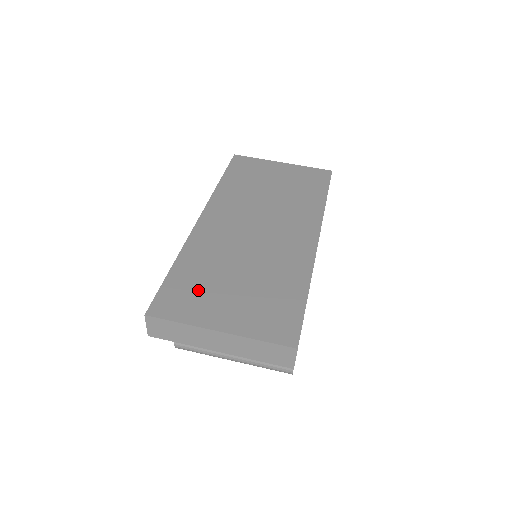
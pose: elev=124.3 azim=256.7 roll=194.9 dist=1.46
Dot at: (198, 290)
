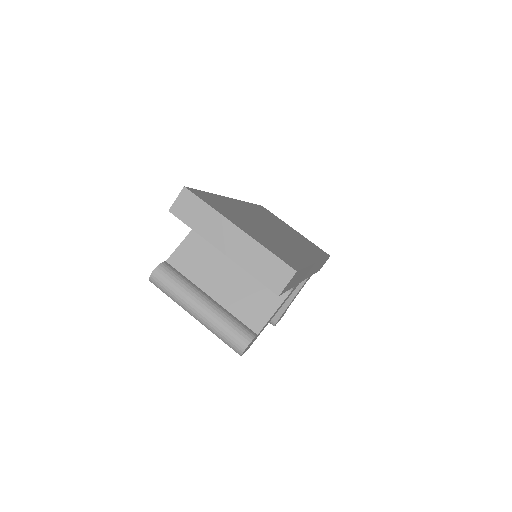
Dot at: (226, 209)
